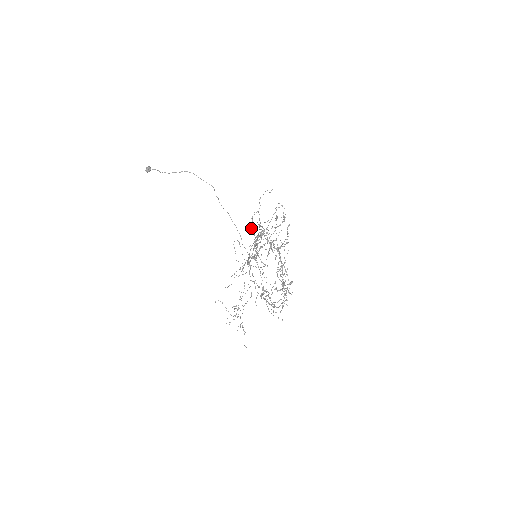
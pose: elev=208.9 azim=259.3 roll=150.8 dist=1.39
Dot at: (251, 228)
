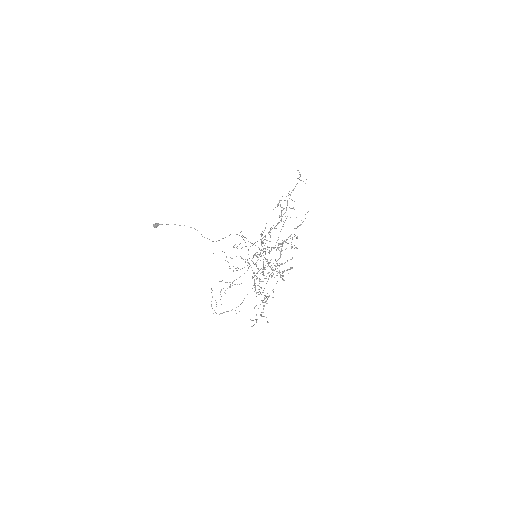
Dot at: occluded
